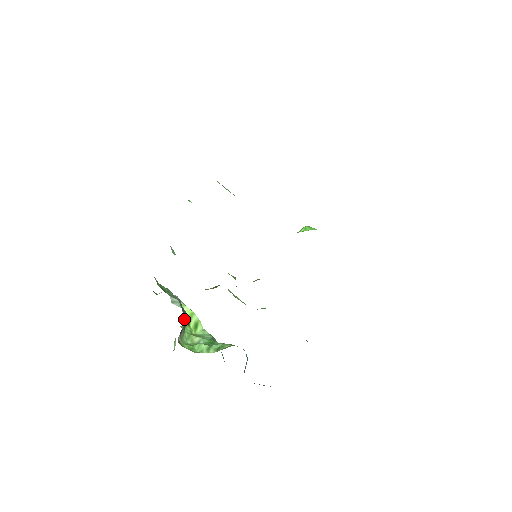
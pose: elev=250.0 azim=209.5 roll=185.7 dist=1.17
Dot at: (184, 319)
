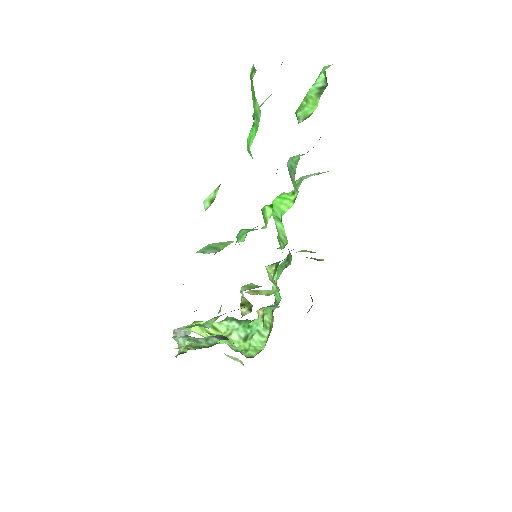
Dot at: (200, 335)
